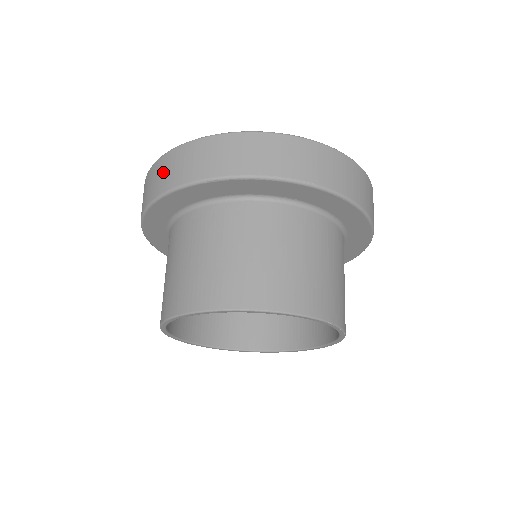
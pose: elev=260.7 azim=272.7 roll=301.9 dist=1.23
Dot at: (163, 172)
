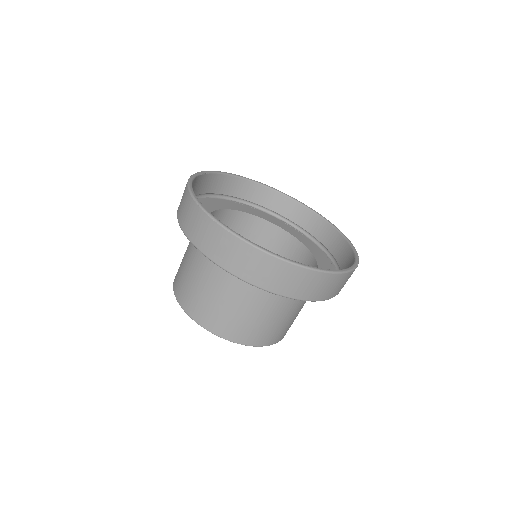
Dot at: (223, 247)
